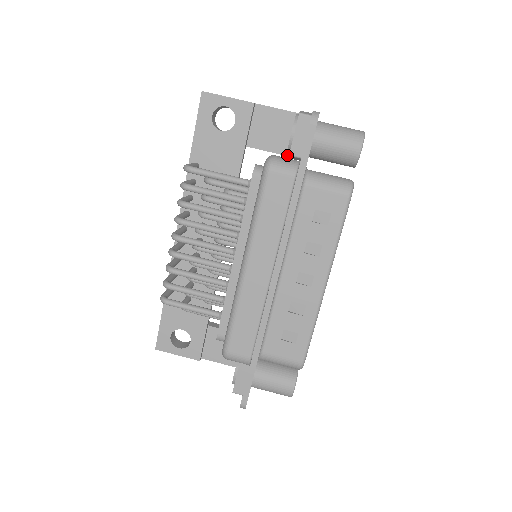
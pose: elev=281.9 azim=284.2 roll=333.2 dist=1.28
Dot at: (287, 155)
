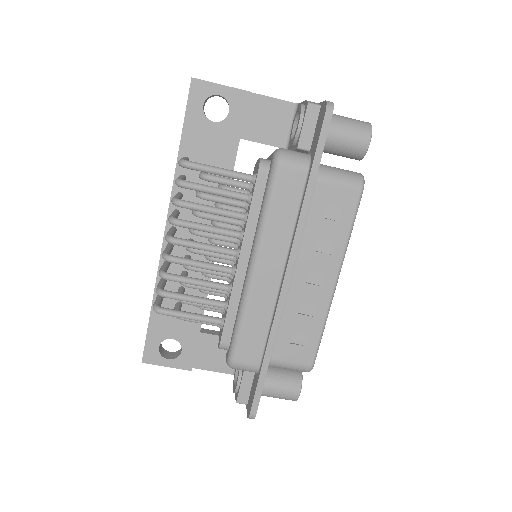
Dot at: (284, 148)
